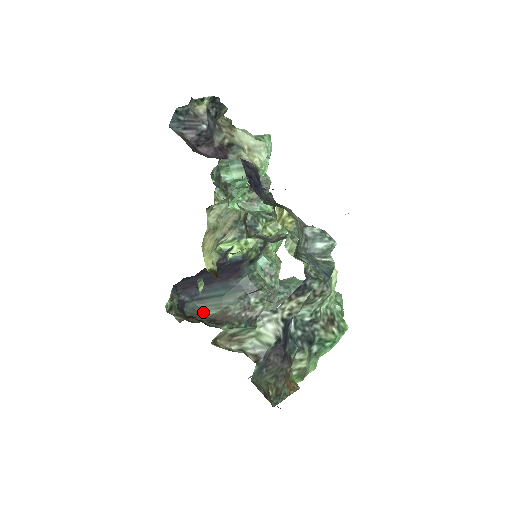
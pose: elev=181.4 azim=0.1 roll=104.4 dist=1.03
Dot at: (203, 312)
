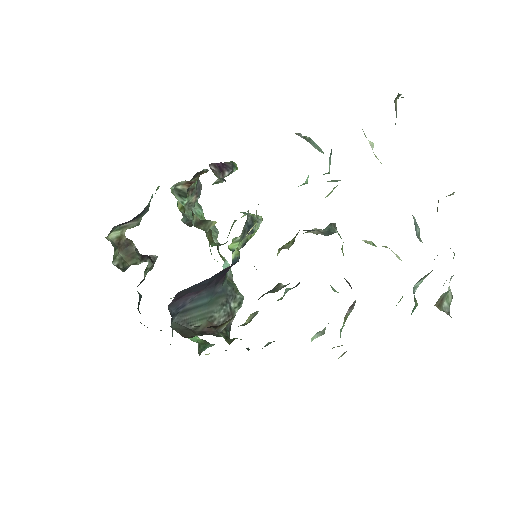
Dot at: (189, 325)
